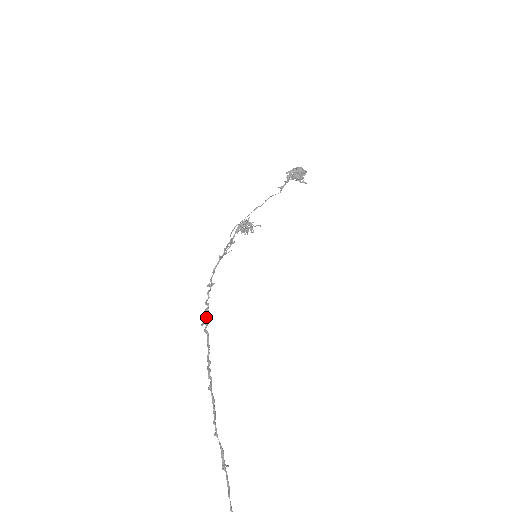
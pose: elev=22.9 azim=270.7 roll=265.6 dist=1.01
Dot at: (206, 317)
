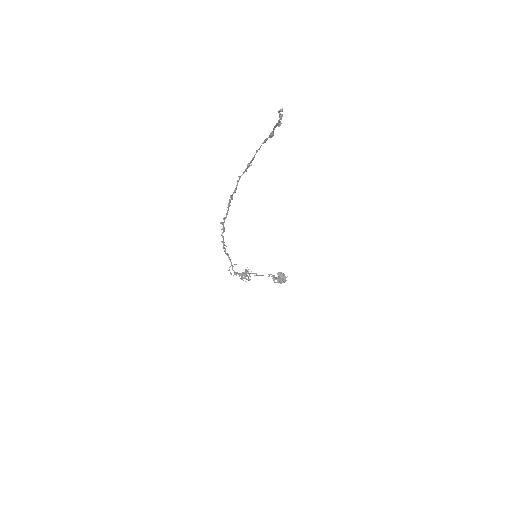
Dot at: (223, 225)
